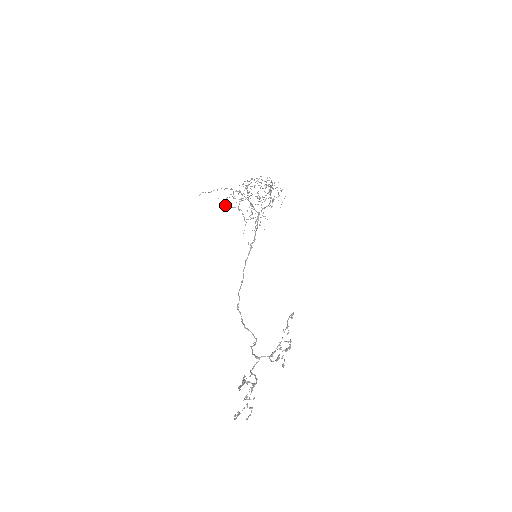
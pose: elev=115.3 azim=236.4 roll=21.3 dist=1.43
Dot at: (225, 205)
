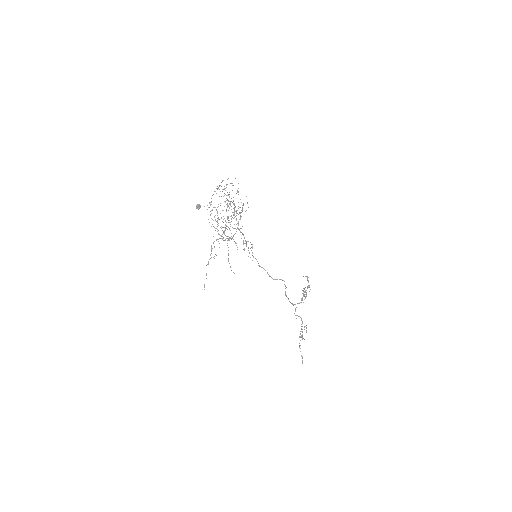
Dot at: occluded
